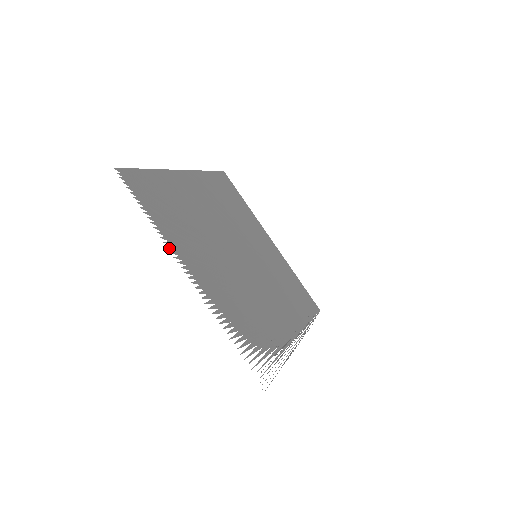
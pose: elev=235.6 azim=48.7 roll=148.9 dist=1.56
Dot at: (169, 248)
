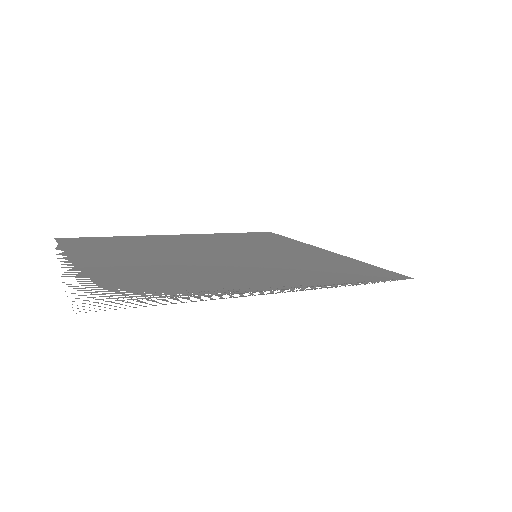
Dot at: occluded
